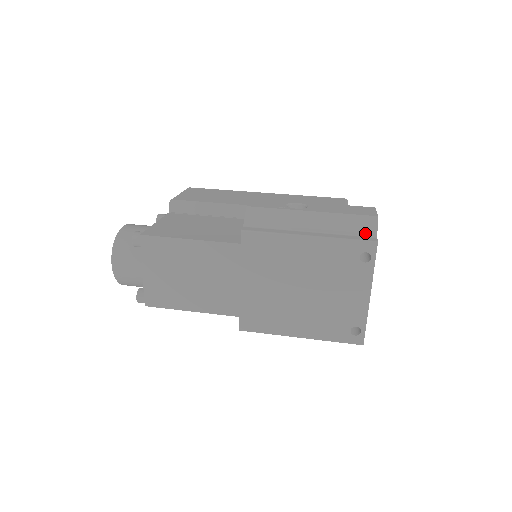
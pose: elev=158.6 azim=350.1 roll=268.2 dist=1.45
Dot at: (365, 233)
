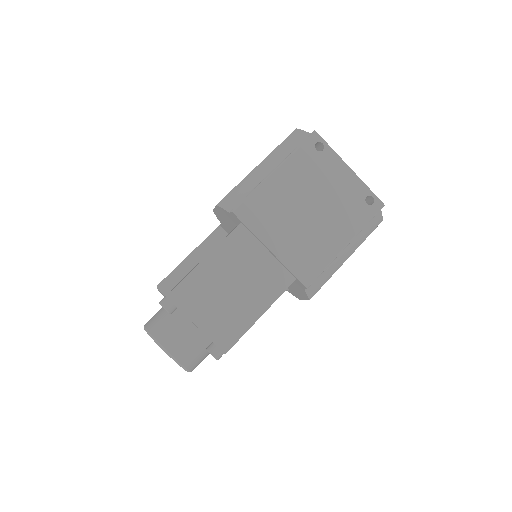
Dot at: (302, 139)
